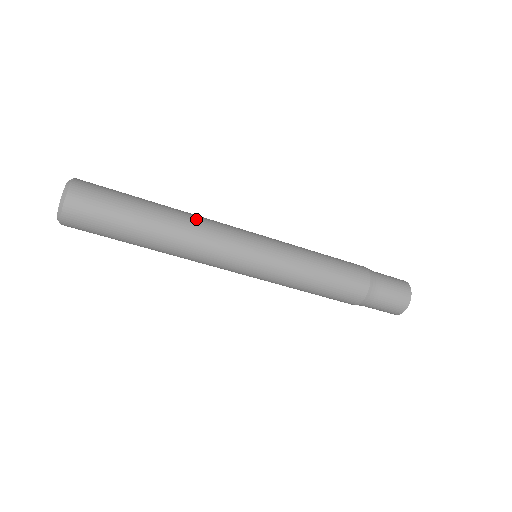
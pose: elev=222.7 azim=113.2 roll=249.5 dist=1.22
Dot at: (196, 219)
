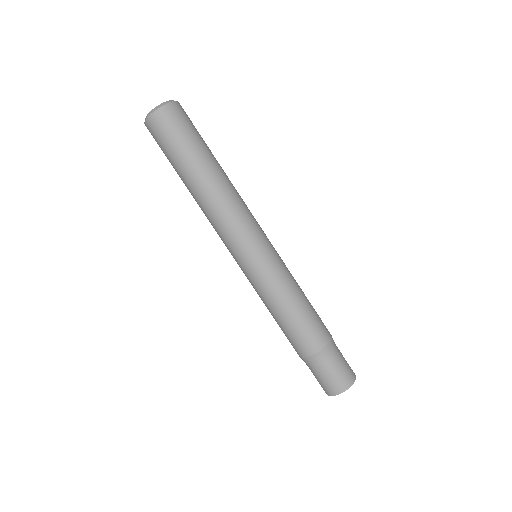
Dot at: occluded
